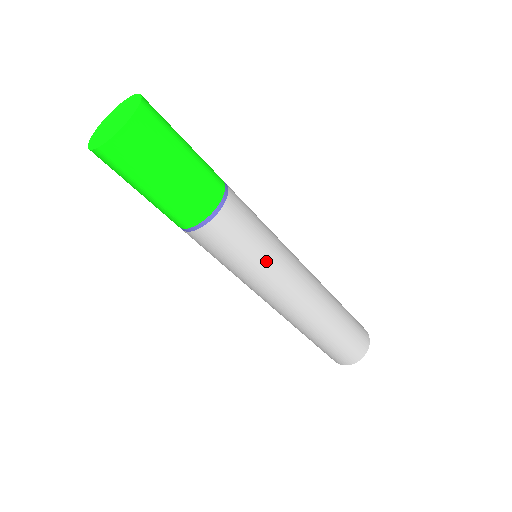
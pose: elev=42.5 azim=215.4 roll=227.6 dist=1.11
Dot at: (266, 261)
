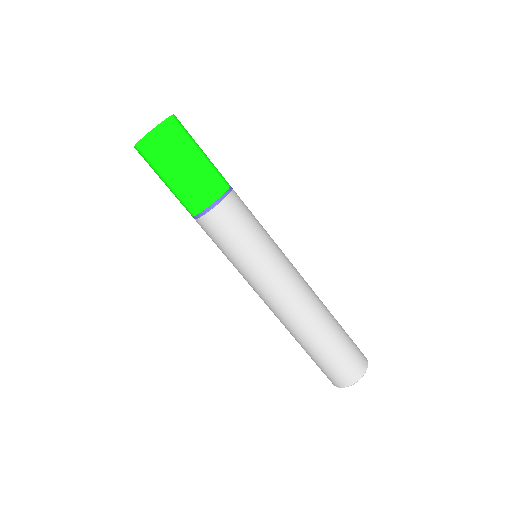
Dot at: (268, 243)
